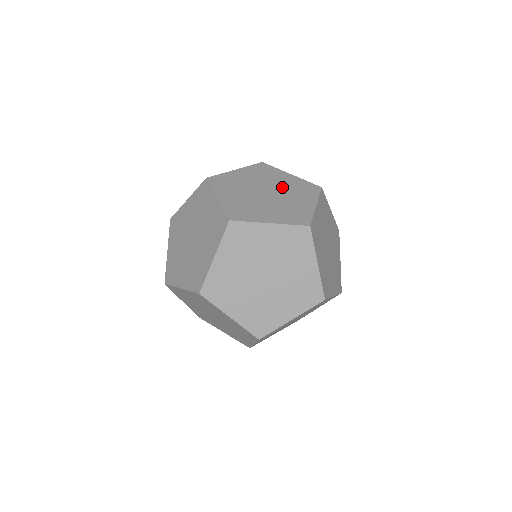
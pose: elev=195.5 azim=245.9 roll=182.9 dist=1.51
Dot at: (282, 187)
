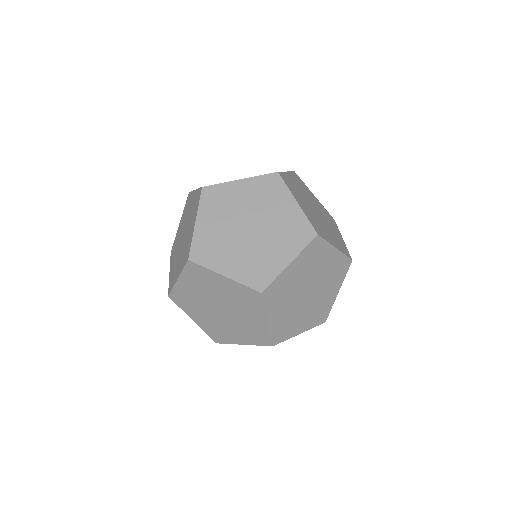
Dot at: occluded
